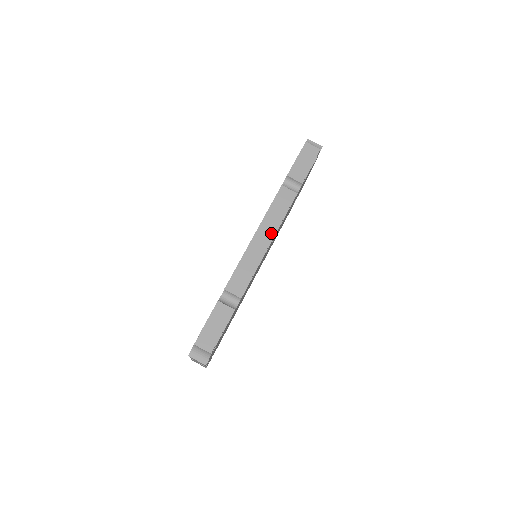
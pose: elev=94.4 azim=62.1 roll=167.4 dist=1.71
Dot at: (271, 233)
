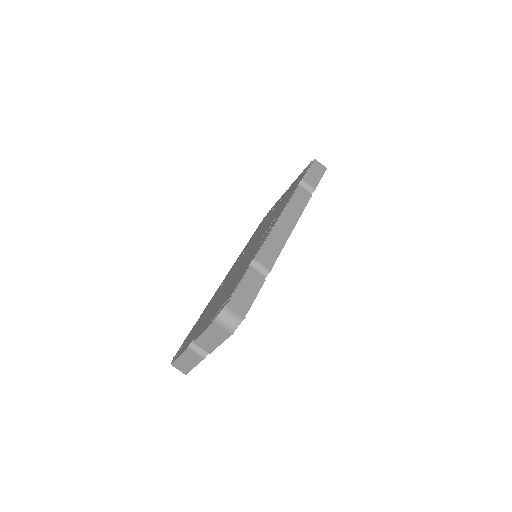
Dot at: (293, 220)
